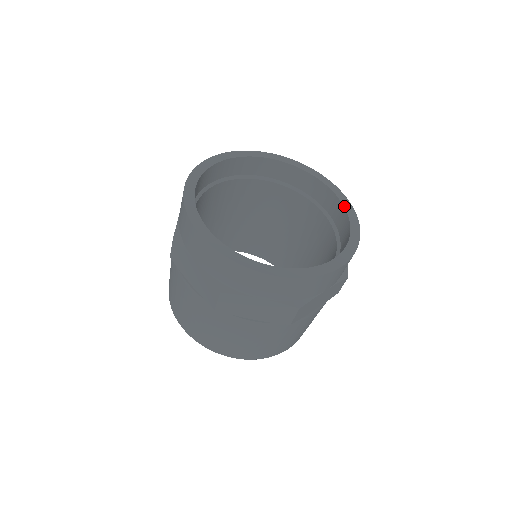
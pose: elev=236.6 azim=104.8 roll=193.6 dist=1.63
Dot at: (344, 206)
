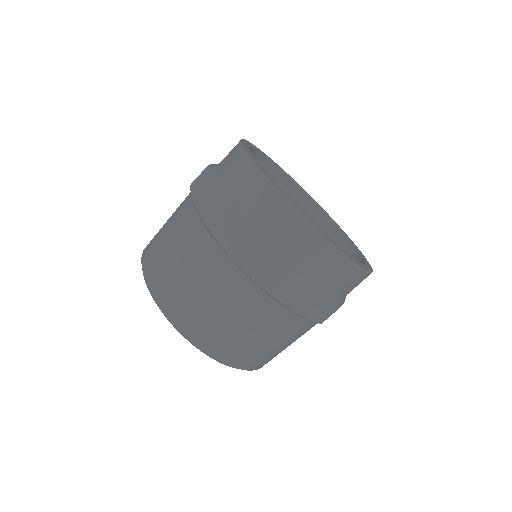
Dot at: occluded
